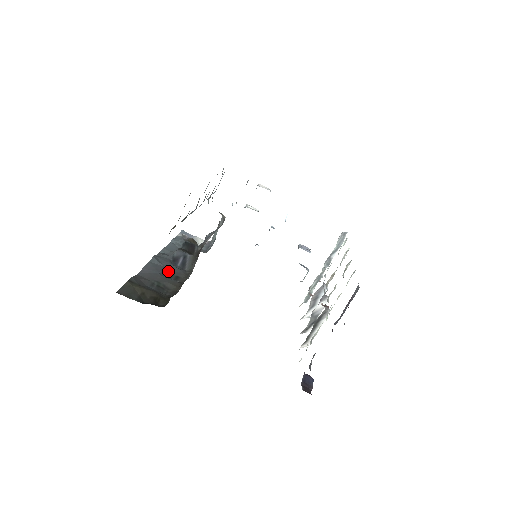
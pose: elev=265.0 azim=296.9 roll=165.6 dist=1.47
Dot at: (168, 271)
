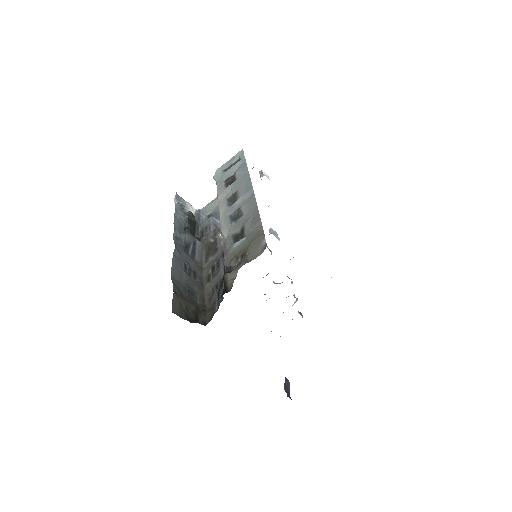
Dot at: (187, 265)
